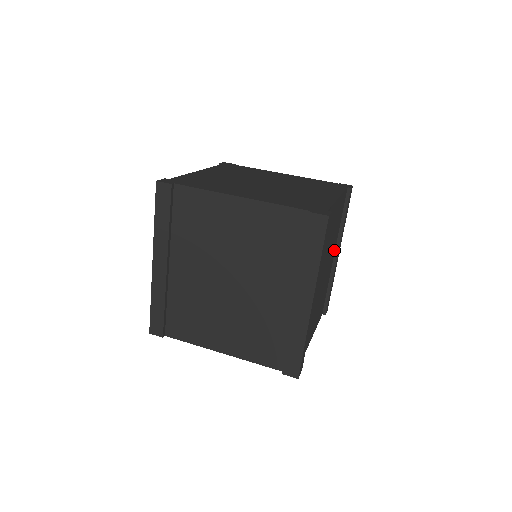
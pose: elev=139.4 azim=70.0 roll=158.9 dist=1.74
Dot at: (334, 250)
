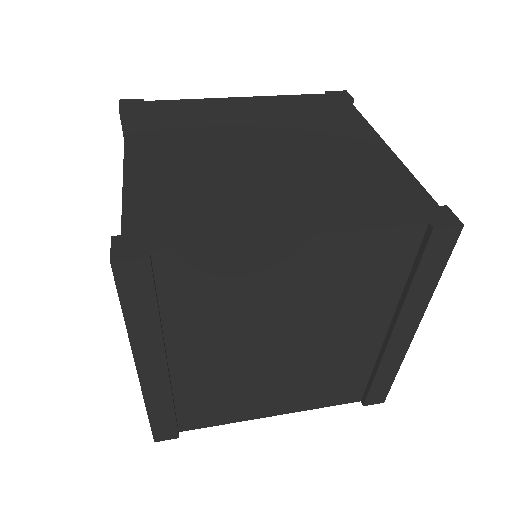
Dot at: (381, 323)
